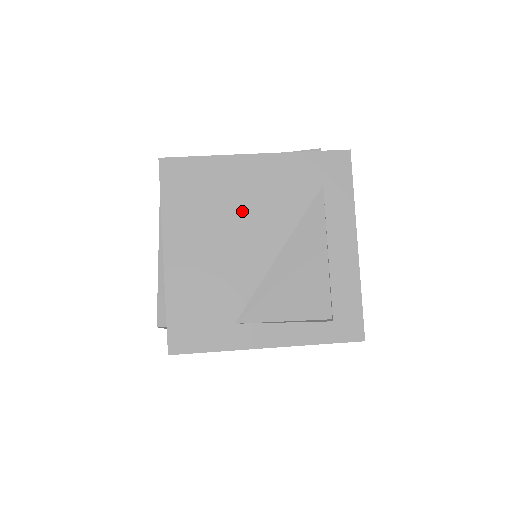
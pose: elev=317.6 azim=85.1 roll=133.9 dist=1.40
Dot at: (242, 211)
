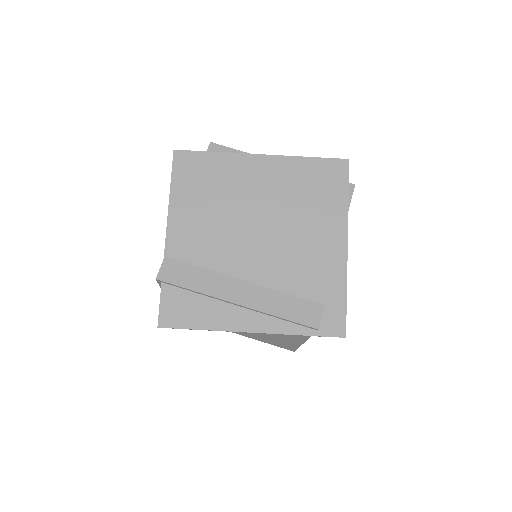
Dot at: occluded
